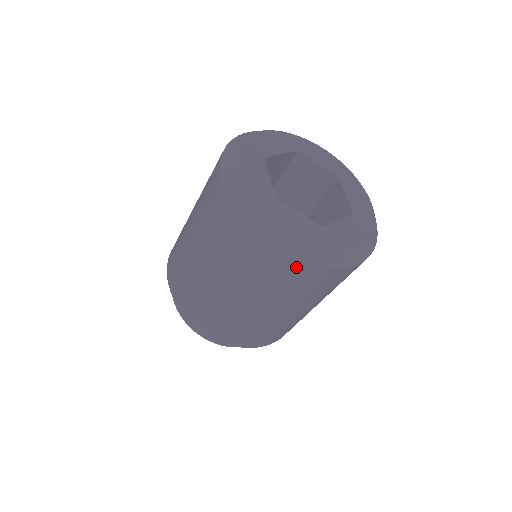
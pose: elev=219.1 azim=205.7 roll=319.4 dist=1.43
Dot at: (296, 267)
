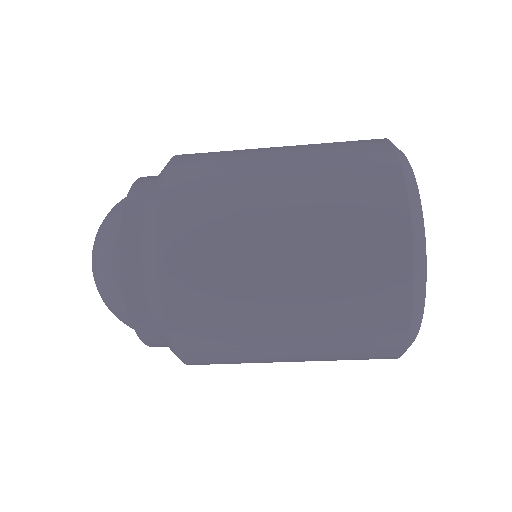
Dot at: occluded
